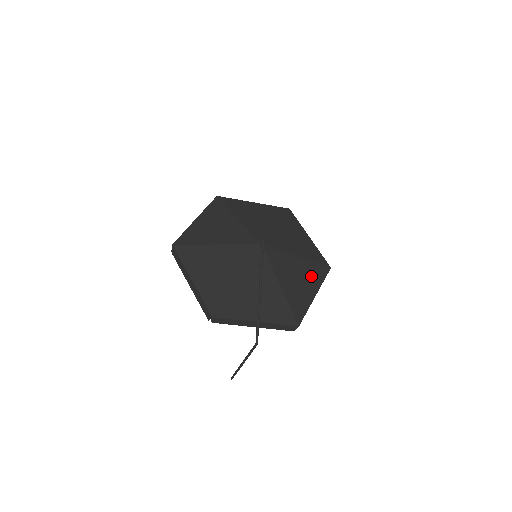
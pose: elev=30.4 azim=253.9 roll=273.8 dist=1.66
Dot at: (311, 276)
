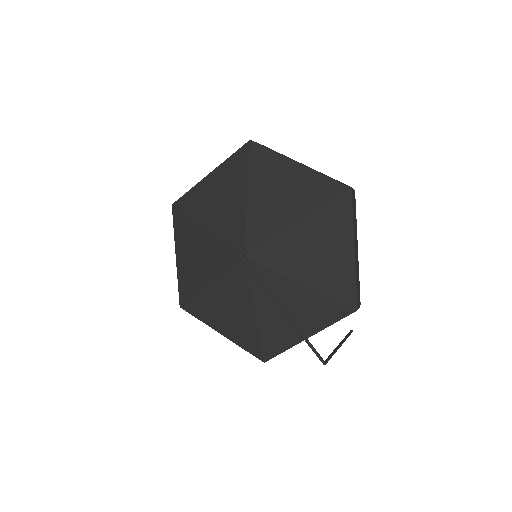
Dot at: (331, 230)
